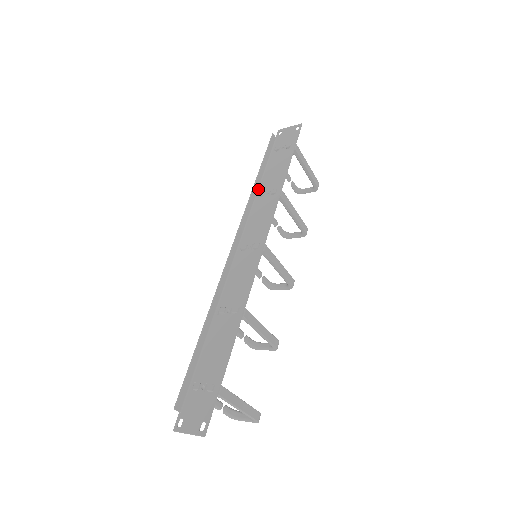
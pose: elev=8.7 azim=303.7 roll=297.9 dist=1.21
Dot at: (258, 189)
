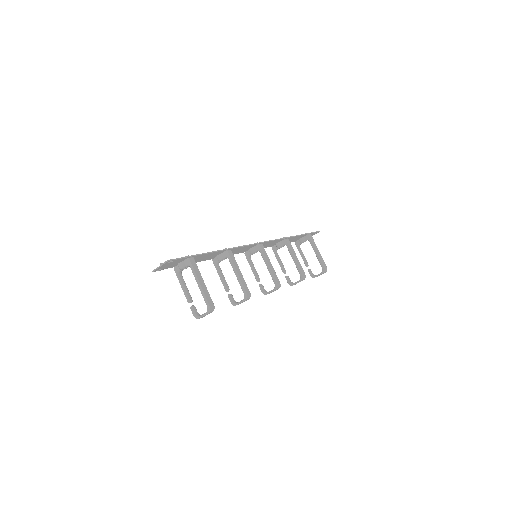
Dot at: occluded
